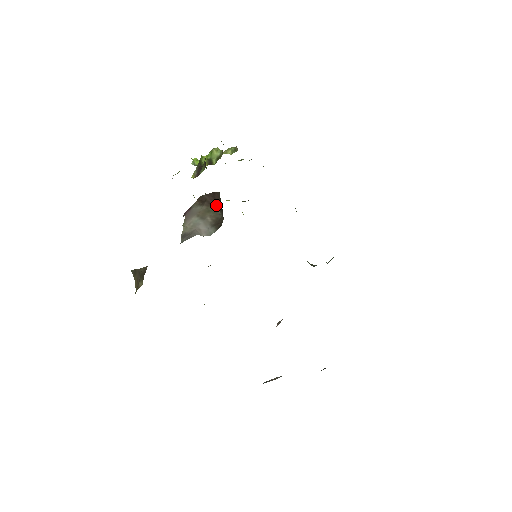
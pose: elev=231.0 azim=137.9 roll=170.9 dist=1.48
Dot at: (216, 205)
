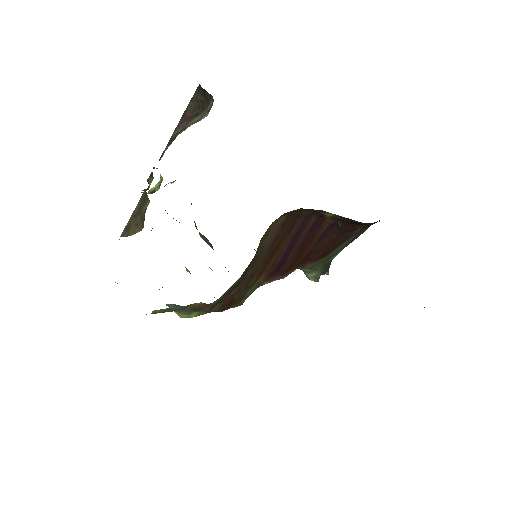
Dot at: (193, 119)
